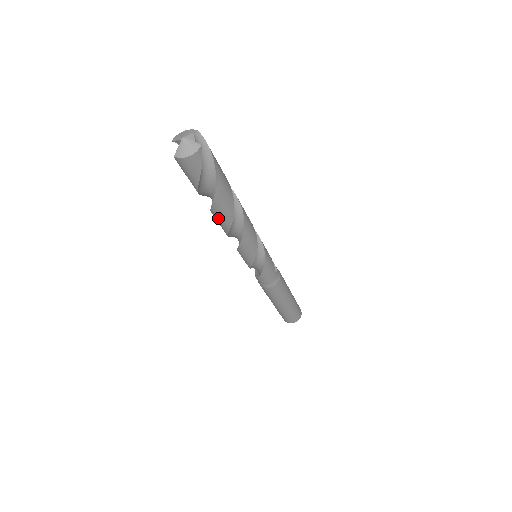
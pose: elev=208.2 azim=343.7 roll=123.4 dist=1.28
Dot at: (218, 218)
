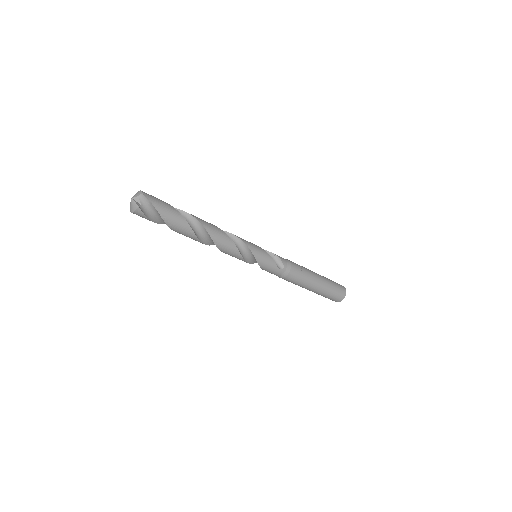
Dot at: occluded
